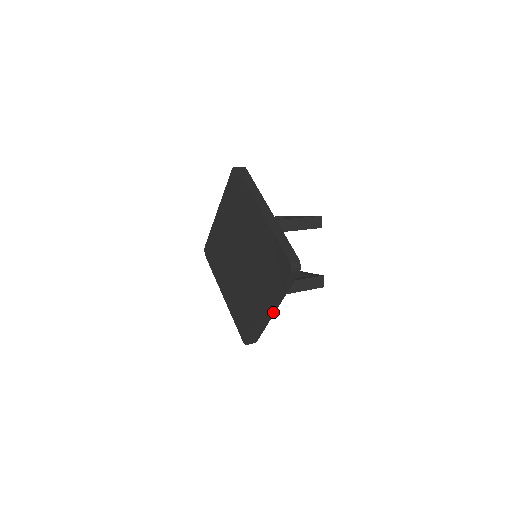
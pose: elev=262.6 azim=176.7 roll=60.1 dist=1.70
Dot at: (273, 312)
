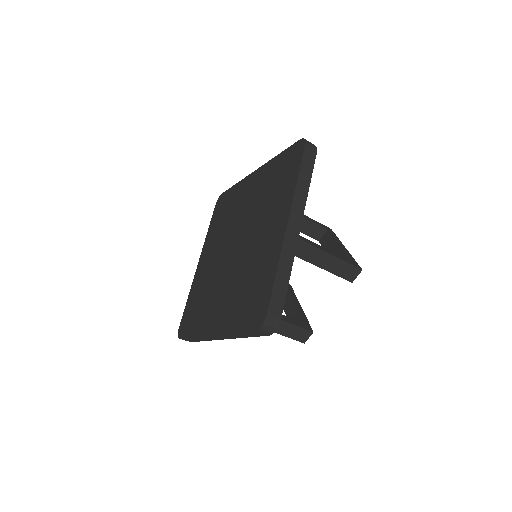
Dot at: (220, 338)
